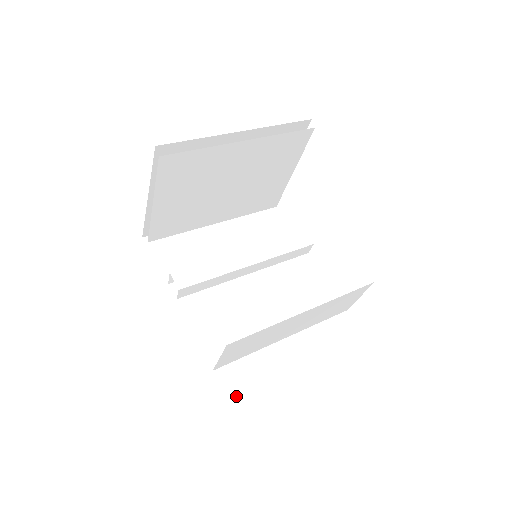
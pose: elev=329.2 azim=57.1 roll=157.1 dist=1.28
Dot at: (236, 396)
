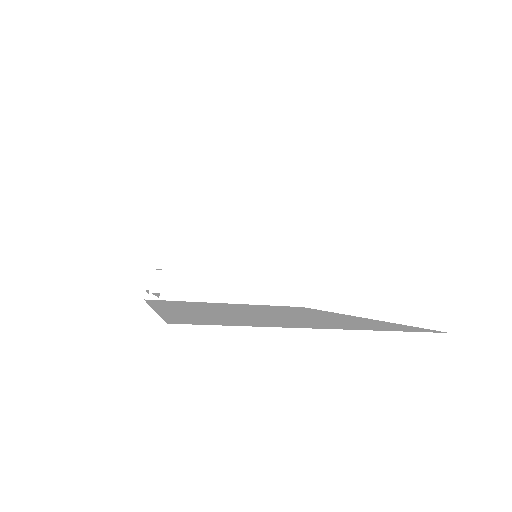
Dot at: (185, 319)
